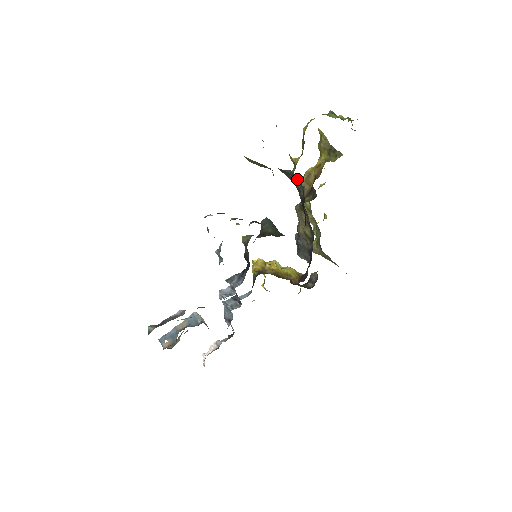
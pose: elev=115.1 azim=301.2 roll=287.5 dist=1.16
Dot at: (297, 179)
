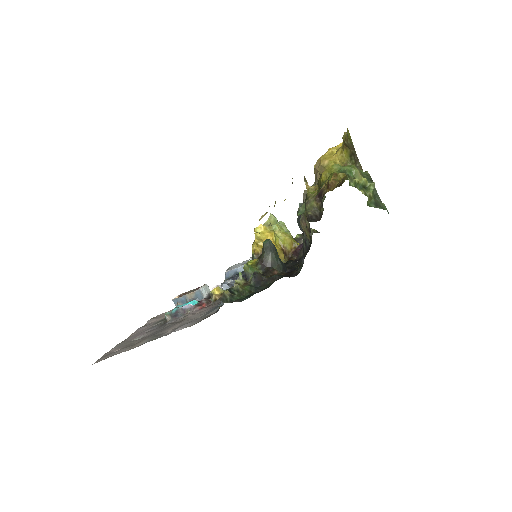
Dot at: occluded
